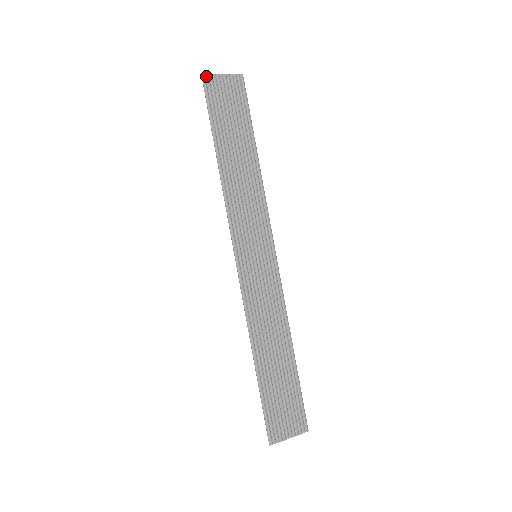
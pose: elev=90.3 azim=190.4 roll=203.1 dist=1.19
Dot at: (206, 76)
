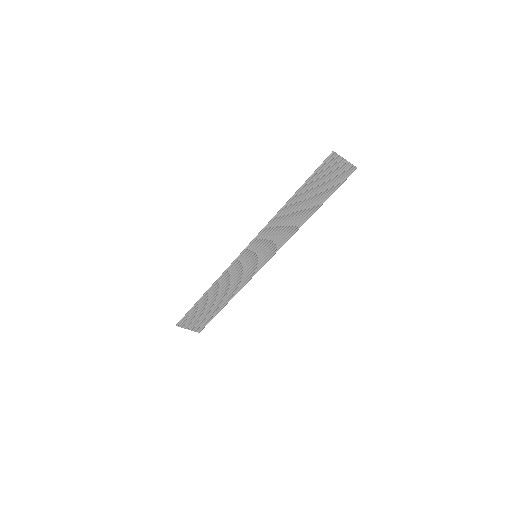
Dot at: (335, 154)
